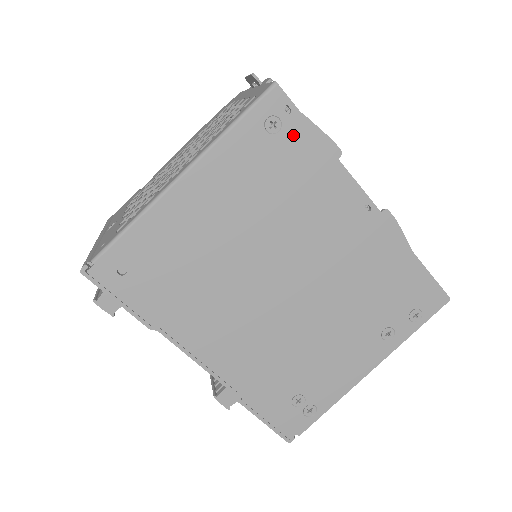
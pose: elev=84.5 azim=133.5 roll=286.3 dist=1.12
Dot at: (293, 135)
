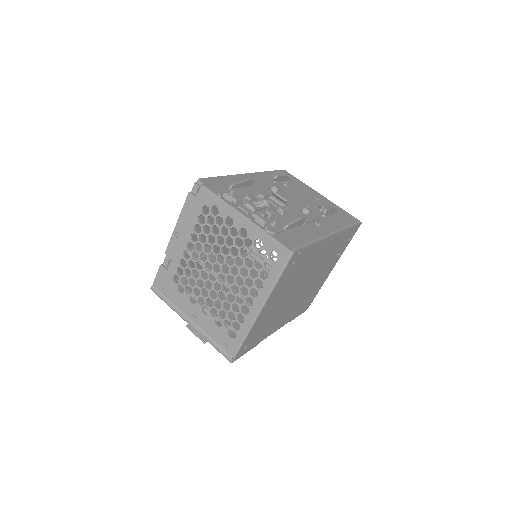
Dot at: (302, 256)
